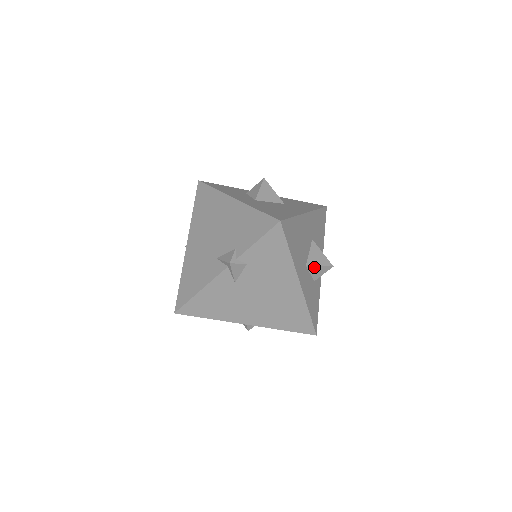
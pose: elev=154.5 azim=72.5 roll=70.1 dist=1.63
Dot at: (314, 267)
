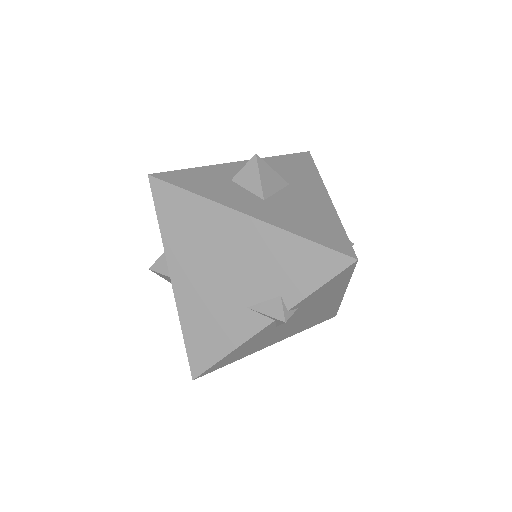
Dot at: occluded
